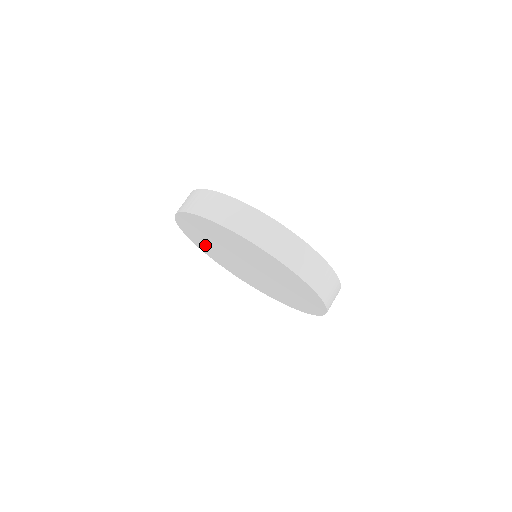
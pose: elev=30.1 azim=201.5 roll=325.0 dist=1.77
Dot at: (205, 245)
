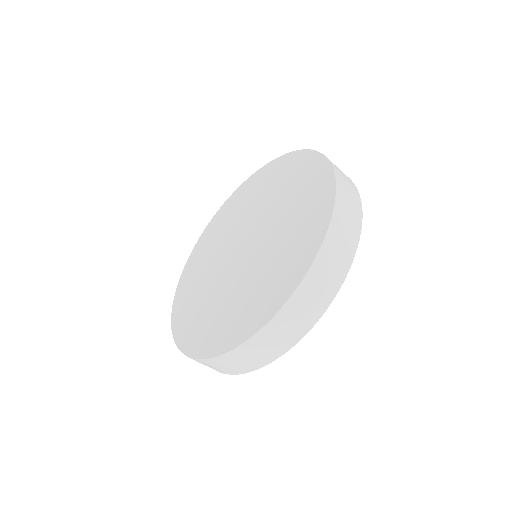
Dot at: (221, 225)
